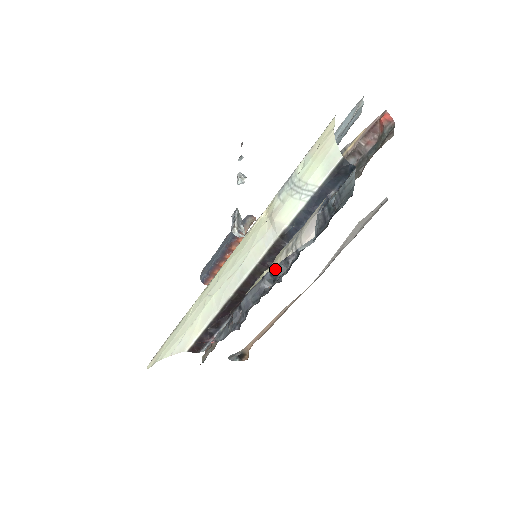
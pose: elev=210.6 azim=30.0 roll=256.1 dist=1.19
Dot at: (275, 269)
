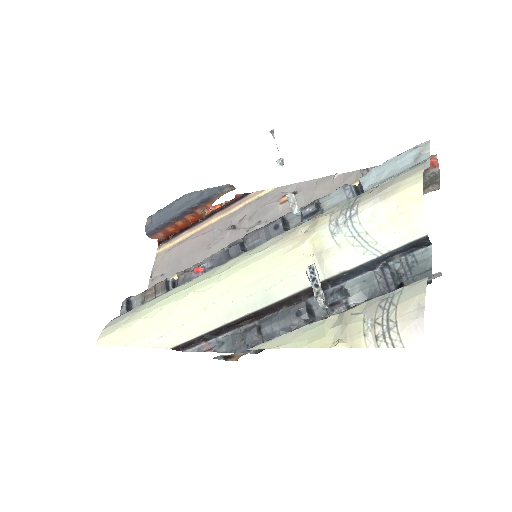
Dot at: (311, 307)
